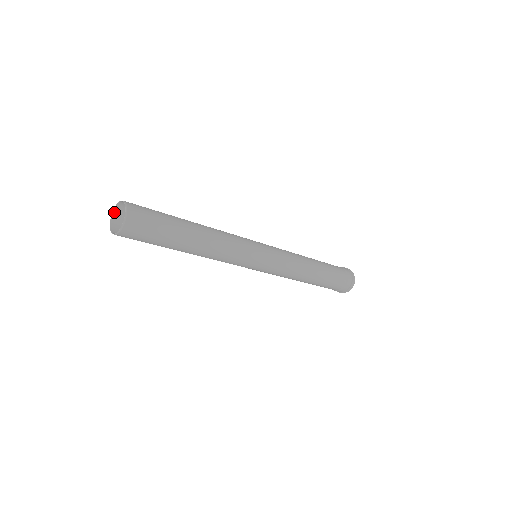
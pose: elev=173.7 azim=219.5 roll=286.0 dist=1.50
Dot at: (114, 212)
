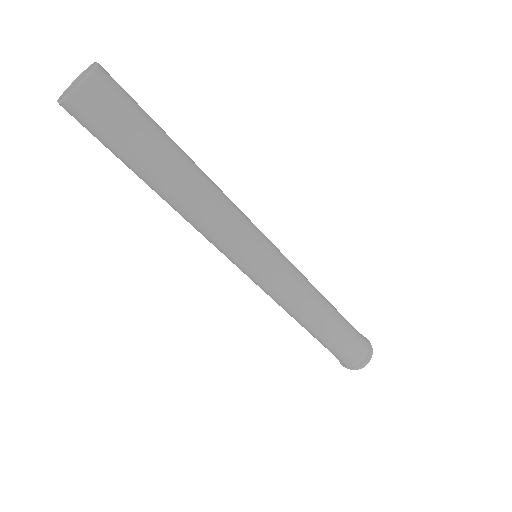
Dot at: (69, 91)
